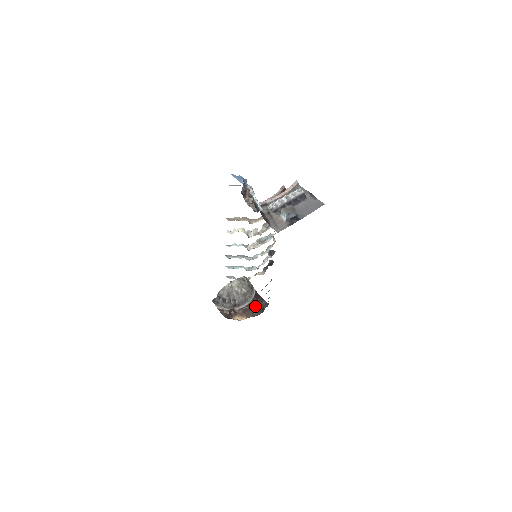
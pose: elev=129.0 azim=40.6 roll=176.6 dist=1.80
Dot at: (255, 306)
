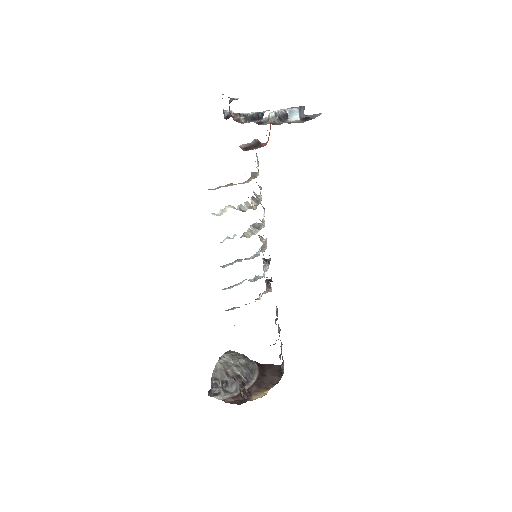
Dot at: (267, 375)
